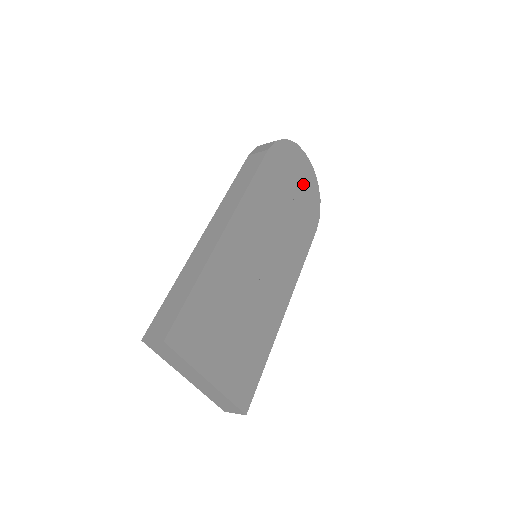
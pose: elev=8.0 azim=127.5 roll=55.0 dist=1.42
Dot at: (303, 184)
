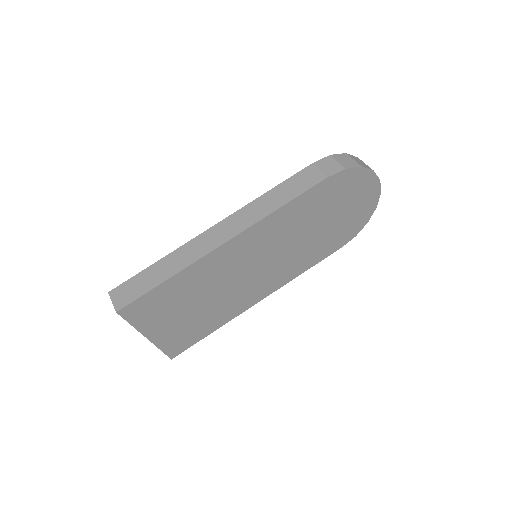
Dot at: (354, 209)
